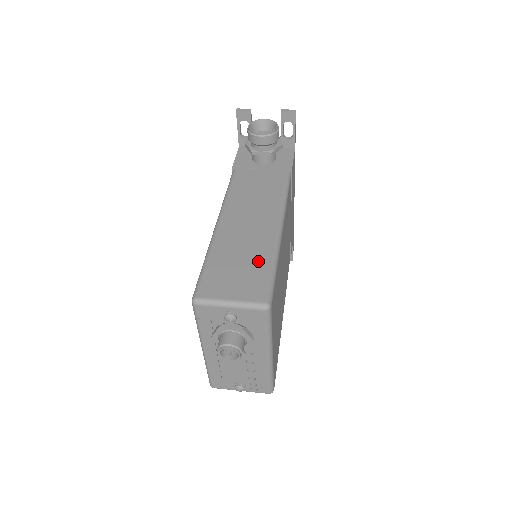
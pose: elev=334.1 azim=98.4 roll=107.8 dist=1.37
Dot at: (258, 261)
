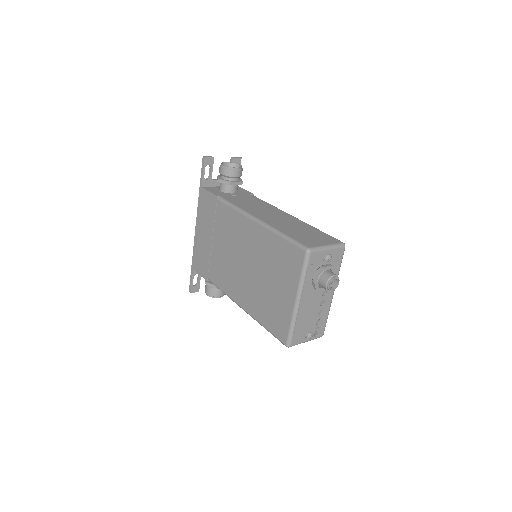
Dot at: (310, 230)
